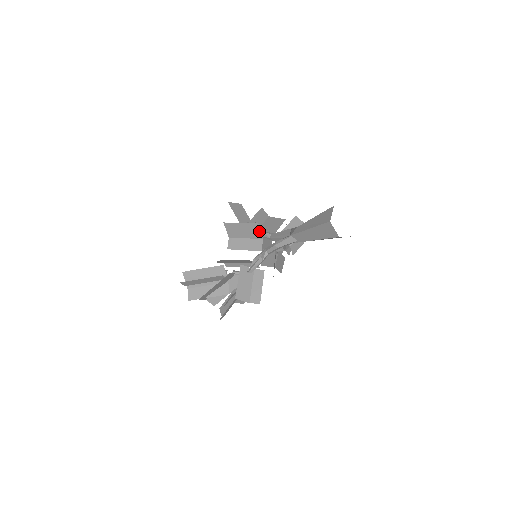
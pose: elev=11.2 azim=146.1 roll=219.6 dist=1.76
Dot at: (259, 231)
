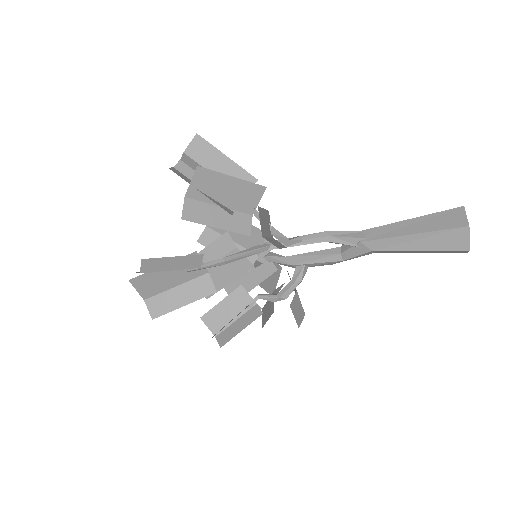
Dot at: (267, 250)
